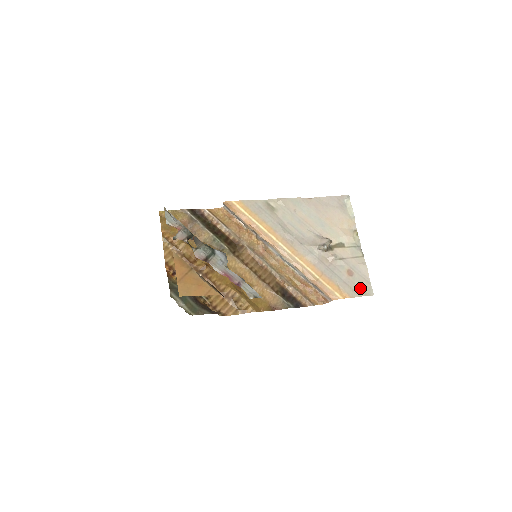
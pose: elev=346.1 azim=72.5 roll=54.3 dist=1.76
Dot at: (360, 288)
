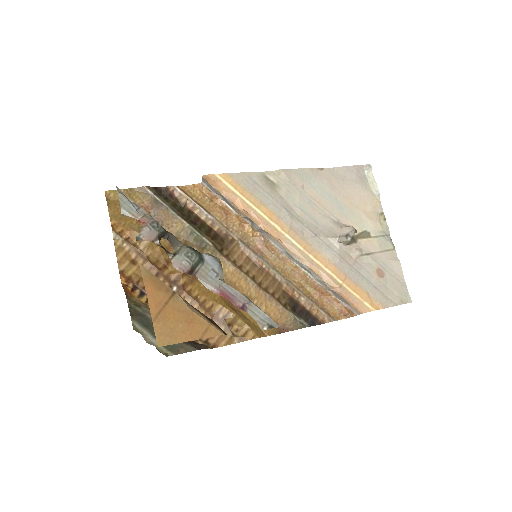
Dot at: (394, 294)
